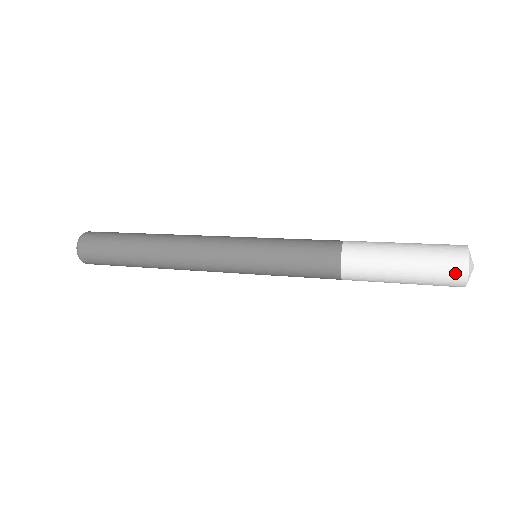
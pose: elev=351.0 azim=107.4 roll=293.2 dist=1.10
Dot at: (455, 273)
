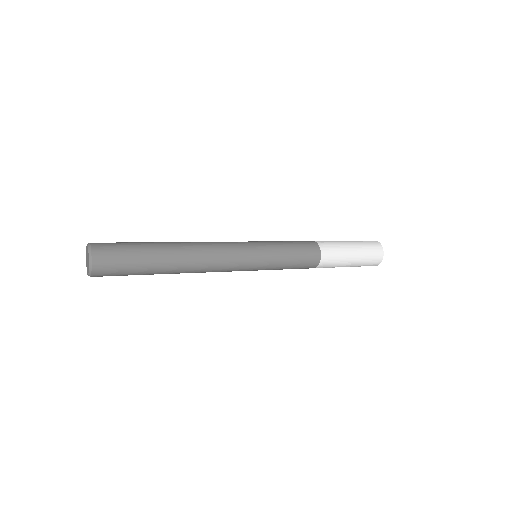
Dot at: (374, 264)
